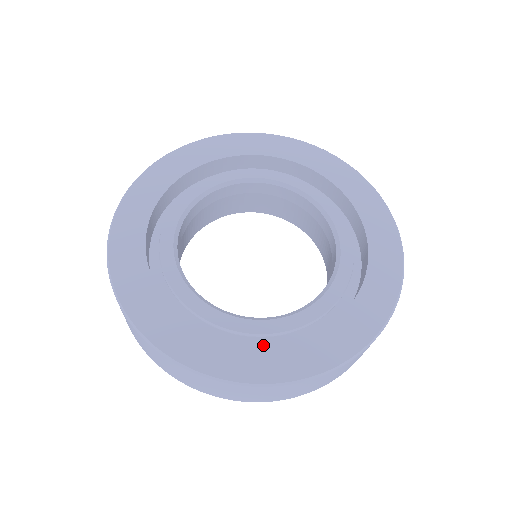
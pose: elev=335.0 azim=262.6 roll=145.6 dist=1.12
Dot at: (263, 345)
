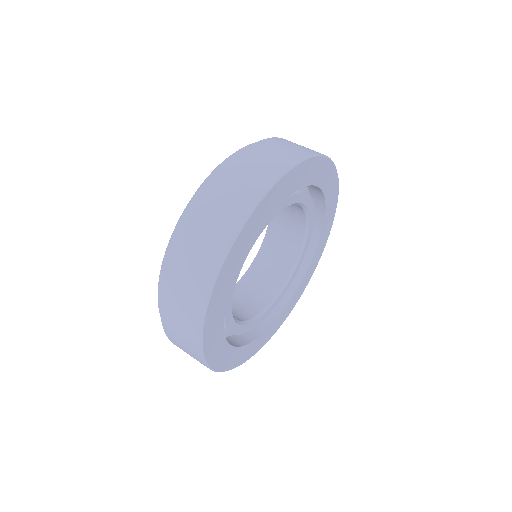
Dot at: (286, 308)
